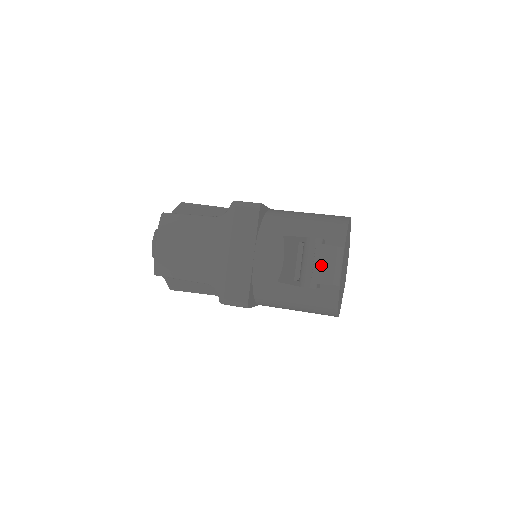
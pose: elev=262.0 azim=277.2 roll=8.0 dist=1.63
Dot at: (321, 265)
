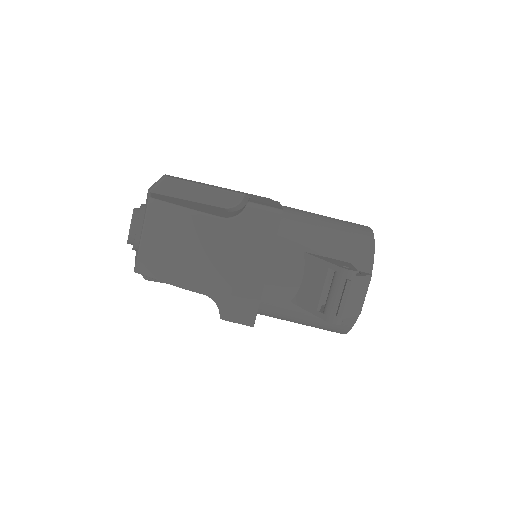
Dot at: (351, 298)
